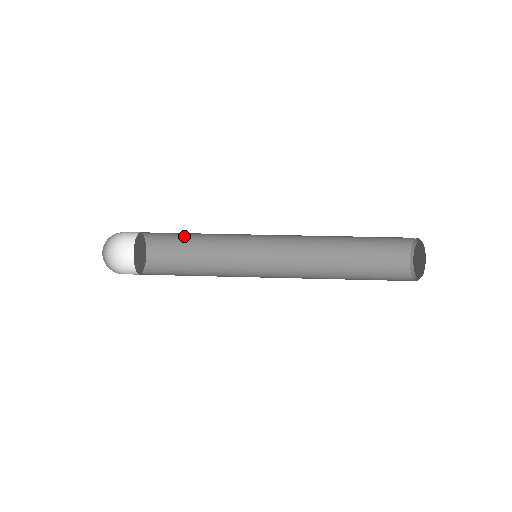
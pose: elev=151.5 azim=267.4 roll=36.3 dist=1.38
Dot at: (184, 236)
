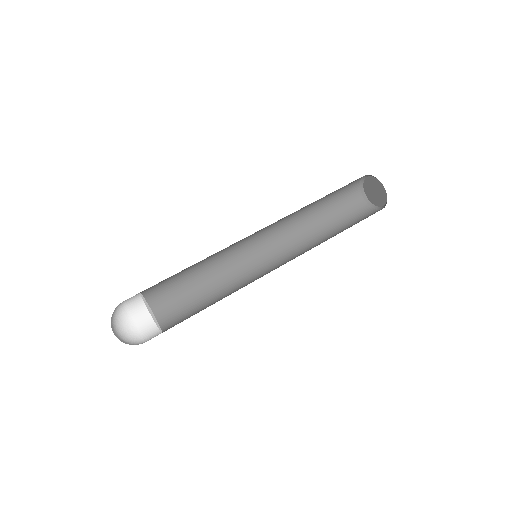
Dot at: (181, 279)
